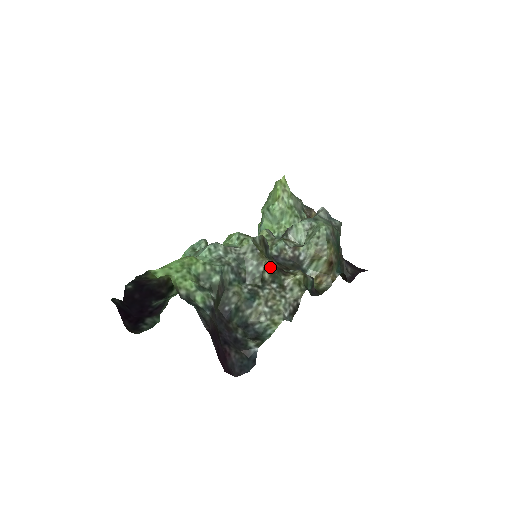
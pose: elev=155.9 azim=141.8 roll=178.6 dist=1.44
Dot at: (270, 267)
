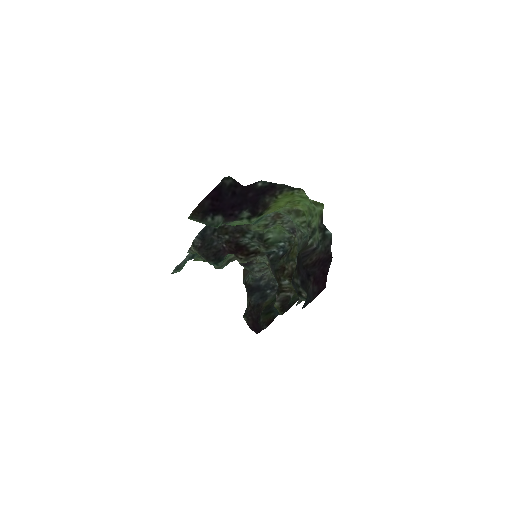
Dot at: occluded
